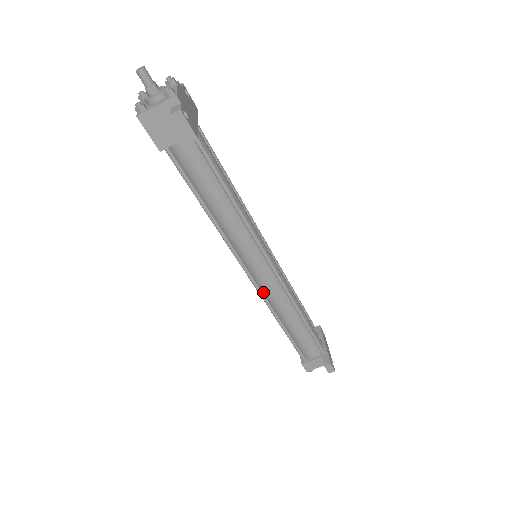
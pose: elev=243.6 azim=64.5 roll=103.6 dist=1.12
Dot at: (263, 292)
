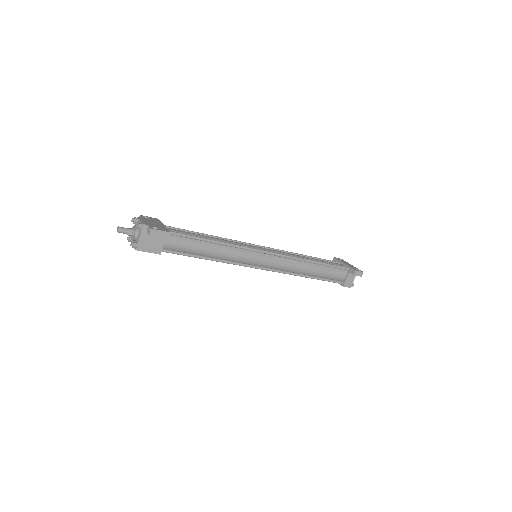
Dot at: (279, 270)
